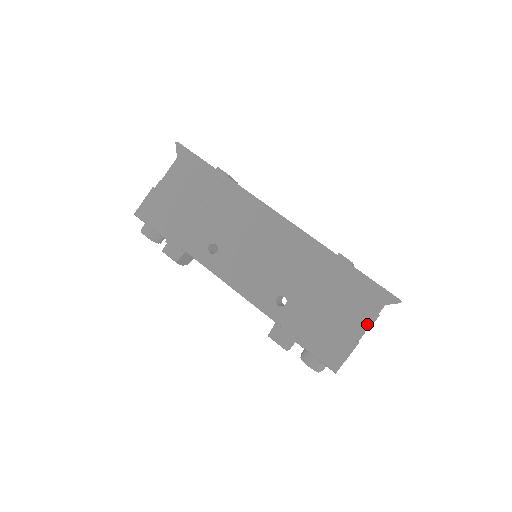
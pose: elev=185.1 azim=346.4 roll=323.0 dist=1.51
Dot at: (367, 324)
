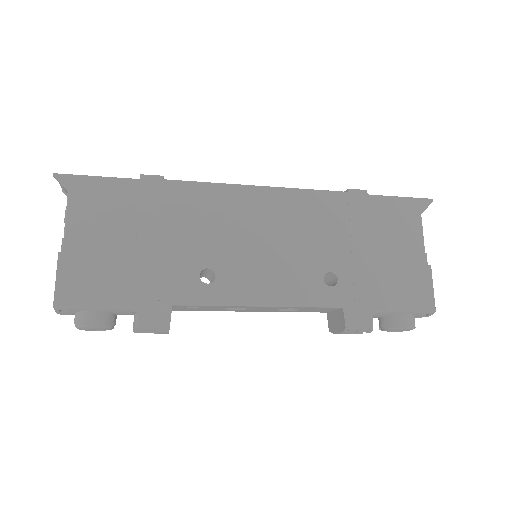
Dot at: (422, 242)
